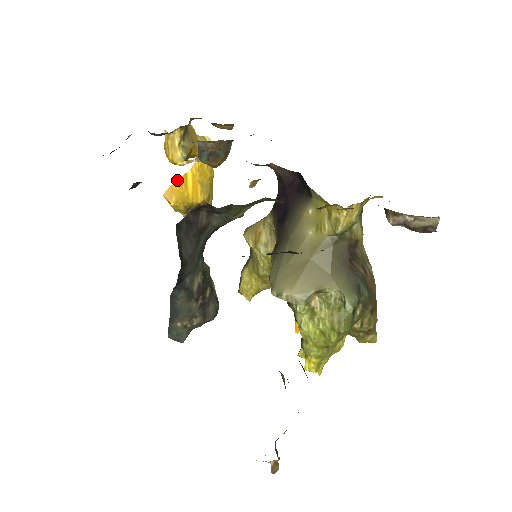
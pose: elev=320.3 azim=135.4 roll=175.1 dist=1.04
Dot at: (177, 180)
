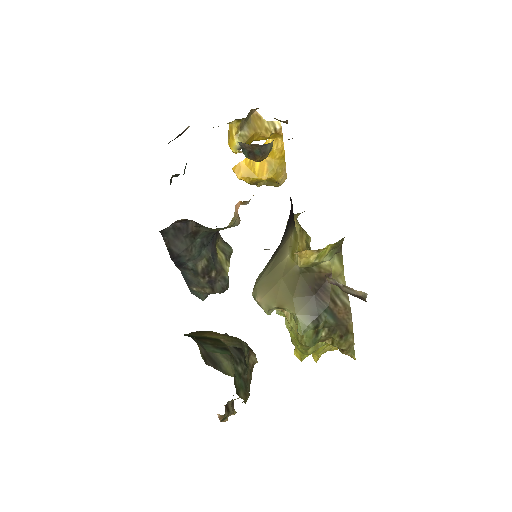
Dot at: occluded
